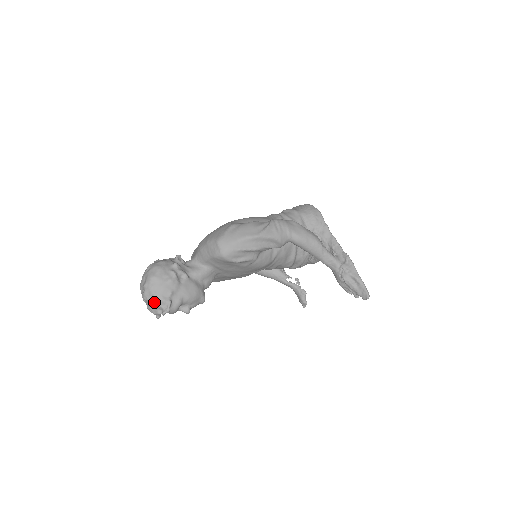
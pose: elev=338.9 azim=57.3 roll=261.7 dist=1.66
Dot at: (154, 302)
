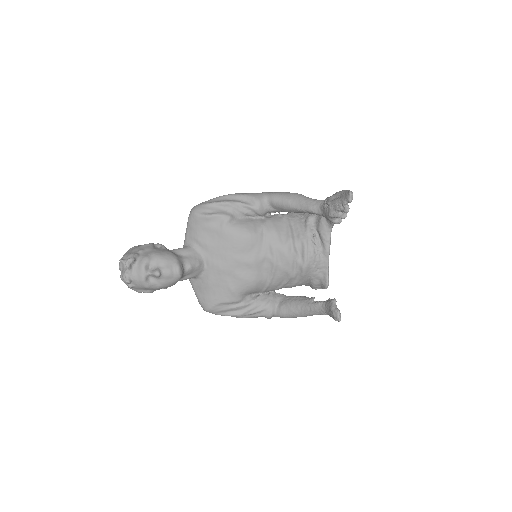
Dot at: (123, 259)
